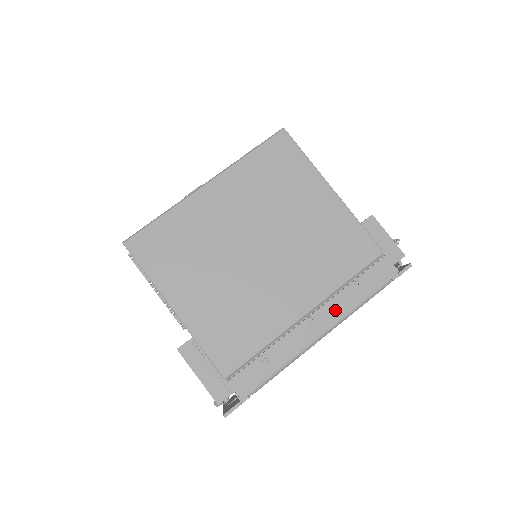
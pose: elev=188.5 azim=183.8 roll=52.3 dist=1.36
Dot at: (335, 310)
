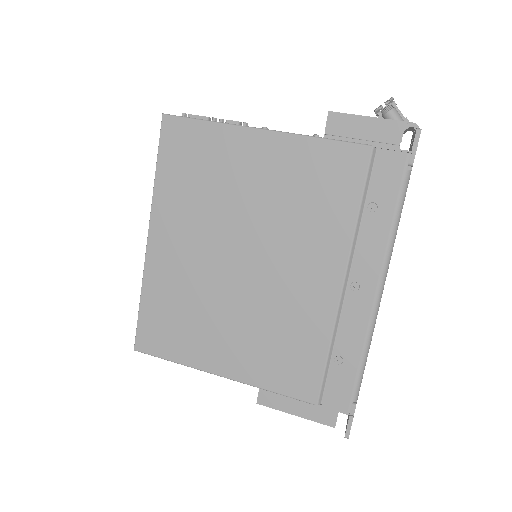
Dot at: (370, 256)
